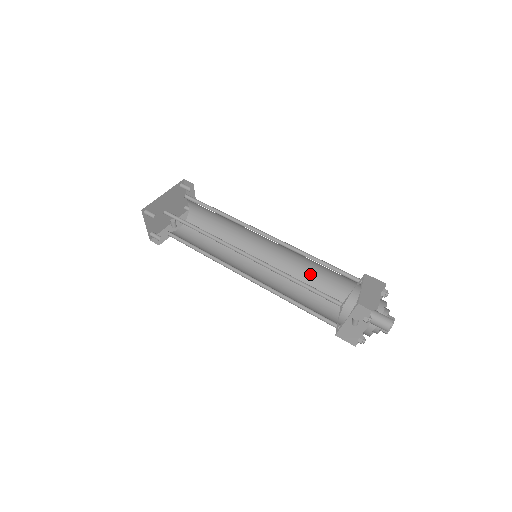
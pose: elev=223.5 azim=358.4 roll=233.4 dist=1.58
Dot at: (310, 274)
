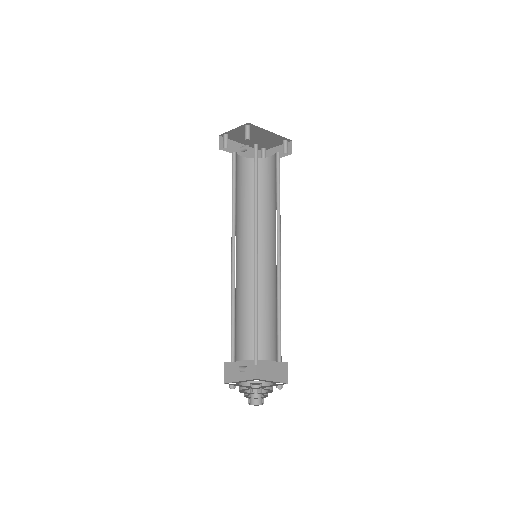
Dot at: (262, 309)
